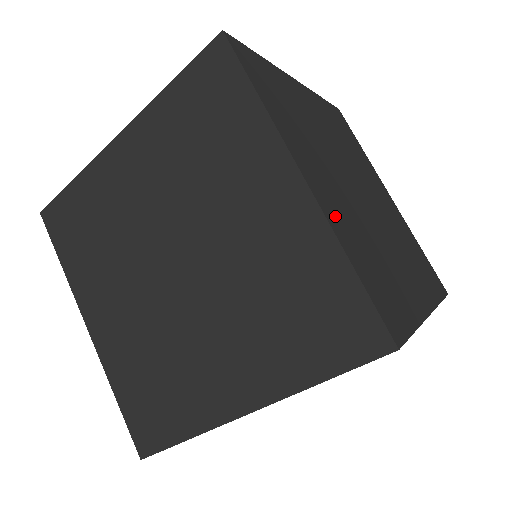
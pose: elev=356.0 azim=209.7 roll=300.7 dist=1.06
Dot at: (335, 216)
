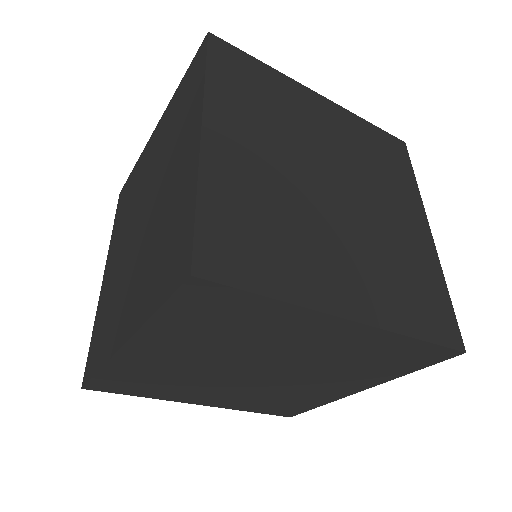
Dot at: (224, 167)
